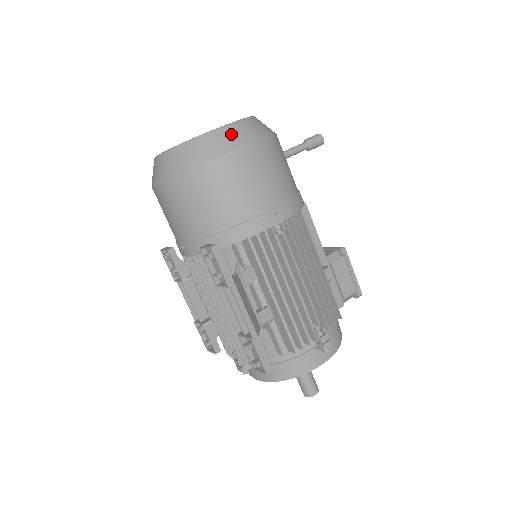
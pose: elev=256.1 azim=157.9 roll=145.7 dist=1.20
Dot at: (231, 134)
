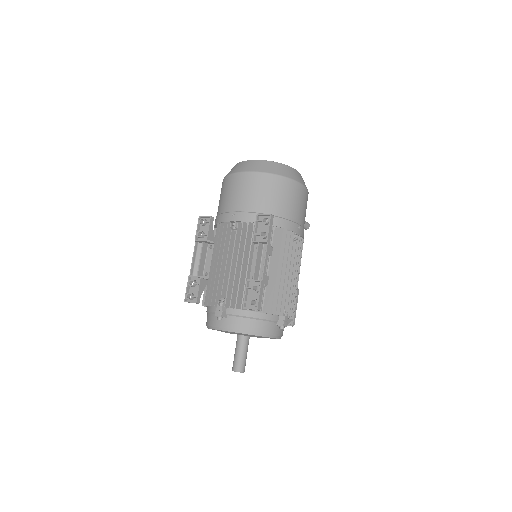
Dot at: (298, 175)
